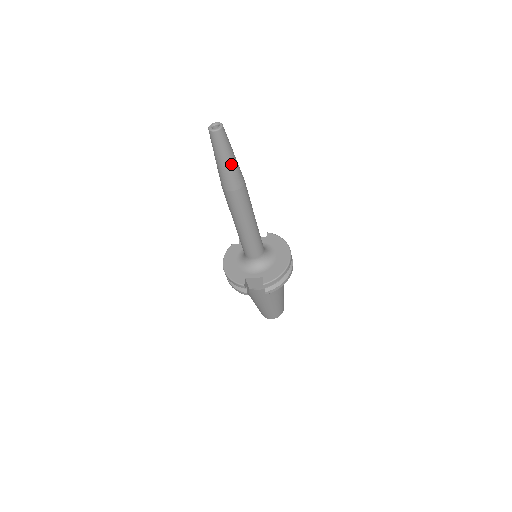
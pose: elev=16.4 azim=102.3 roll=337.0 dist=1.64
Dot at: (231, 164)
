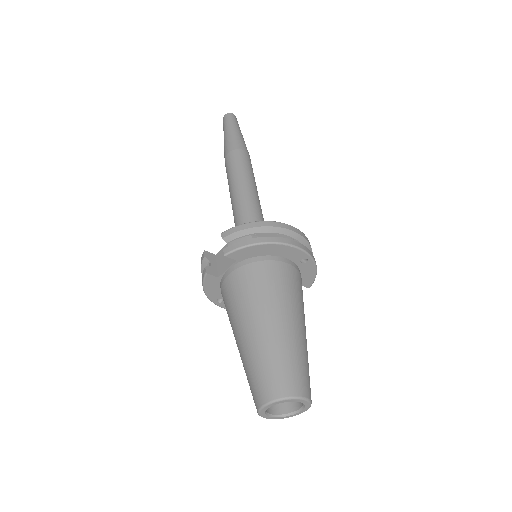
Dot at: (232, 133)
